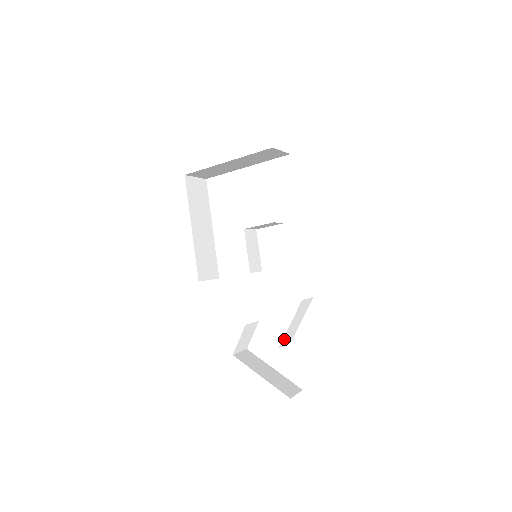
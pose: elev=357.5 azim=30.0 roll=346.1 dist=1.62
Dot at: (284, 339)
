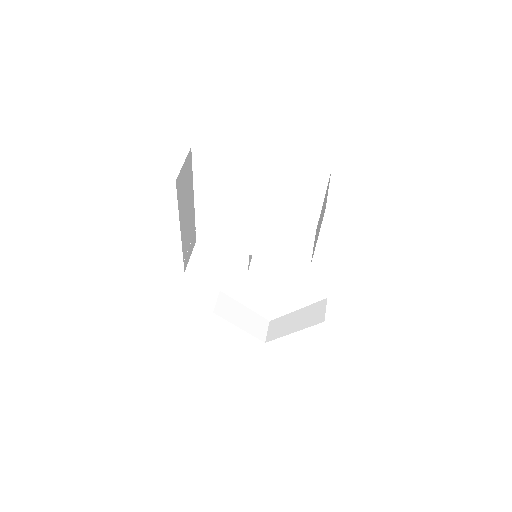
Dot at: occluded
